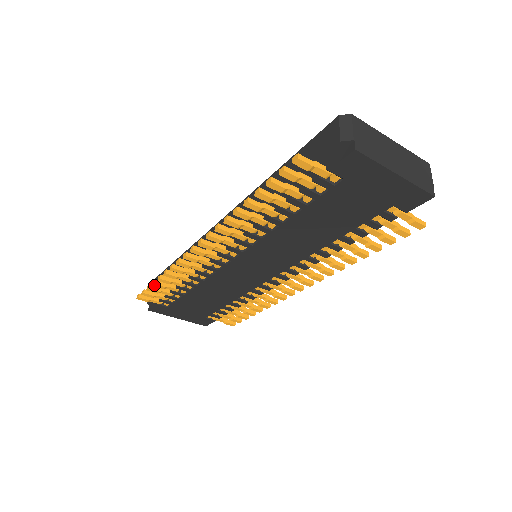
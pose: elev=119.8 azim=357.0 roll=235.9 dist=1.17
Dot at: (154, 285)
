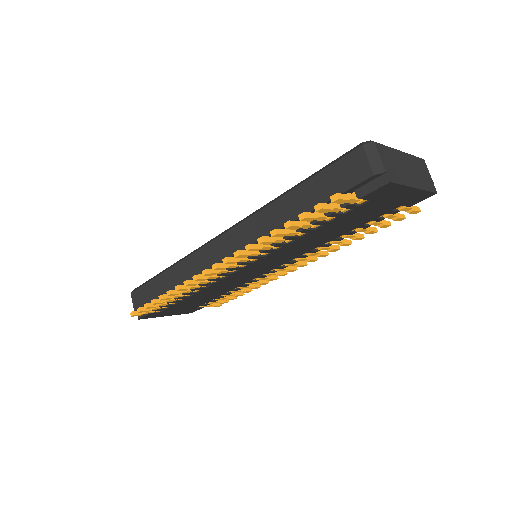
Dot at: (154, 304)
